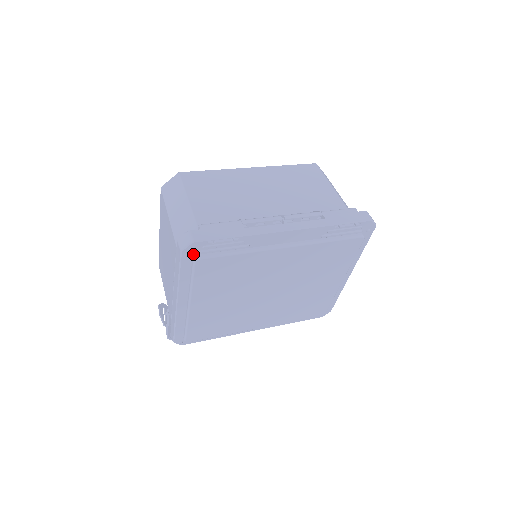
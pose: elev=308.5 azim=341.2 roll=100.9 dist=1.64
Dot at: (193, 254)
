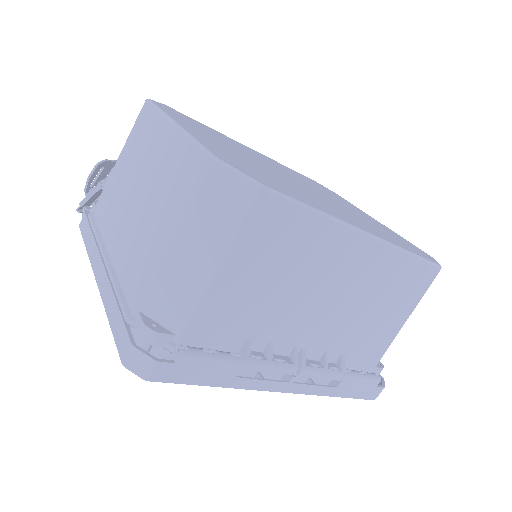
Dot at: occluded
